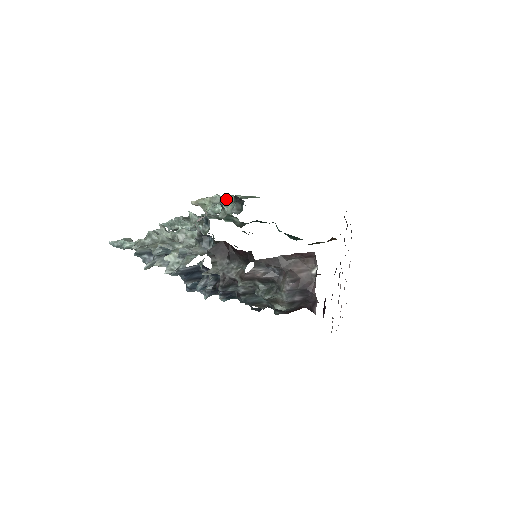
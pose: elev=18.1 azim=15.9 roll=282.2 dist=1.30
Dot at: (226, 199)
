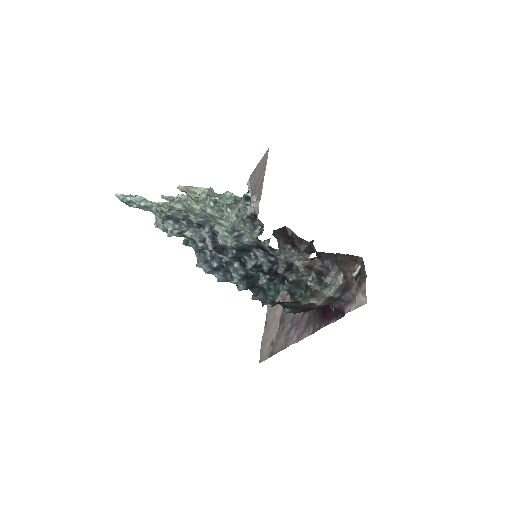
Dot at: (224, 195)
